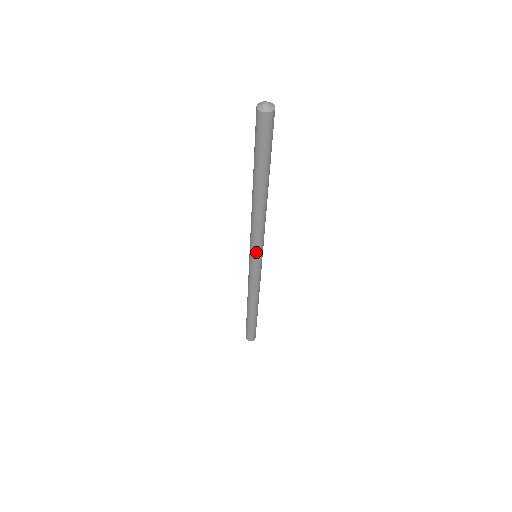
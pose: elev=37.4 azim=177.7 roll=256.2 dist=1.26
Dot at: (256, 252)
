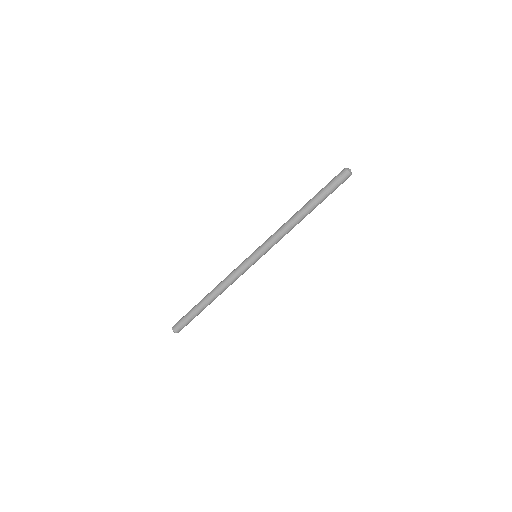
Dot at: (260, 248)
